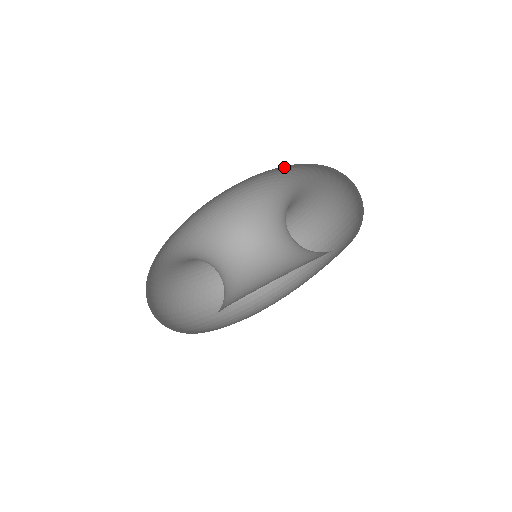
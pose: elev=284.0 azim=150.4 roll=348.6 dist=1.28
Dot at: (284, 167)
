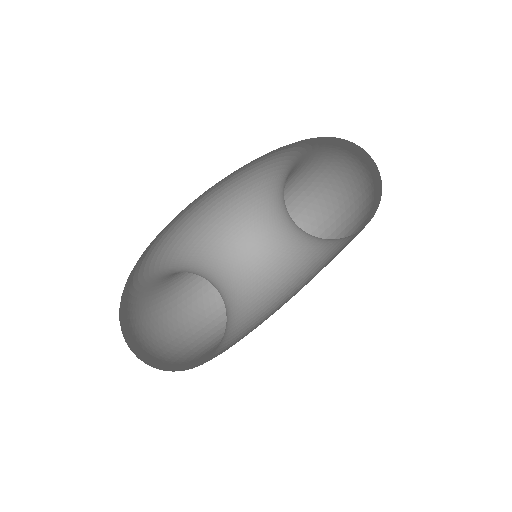
Dot at: occluded
